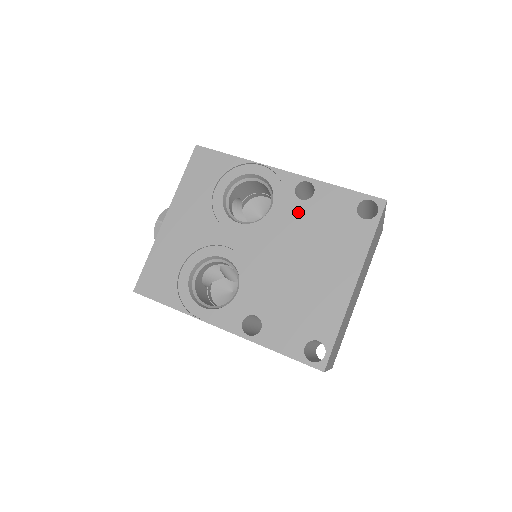
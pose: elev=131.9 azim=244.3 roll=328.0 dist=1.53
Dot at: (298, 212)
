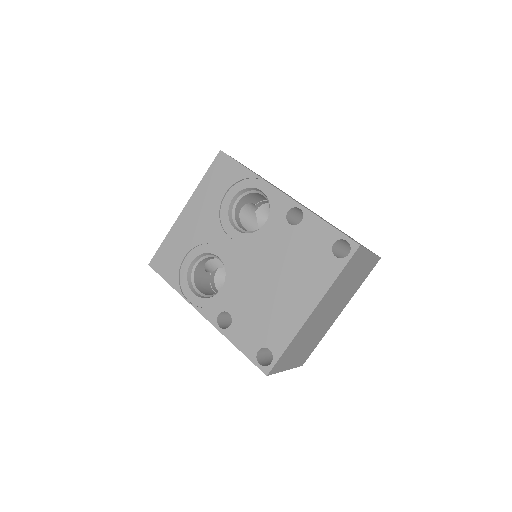
Dot at: (284, 234)
